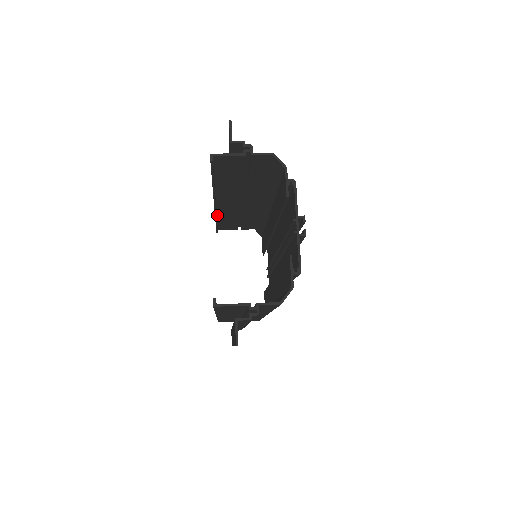
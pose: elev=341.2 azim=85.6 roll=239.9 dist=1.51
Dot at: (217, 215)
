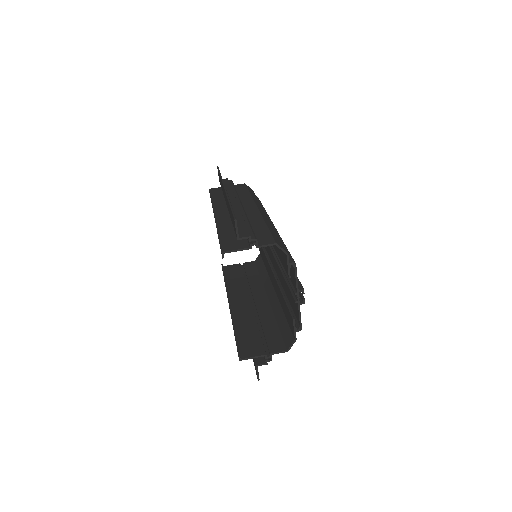
Dot at: occluded
